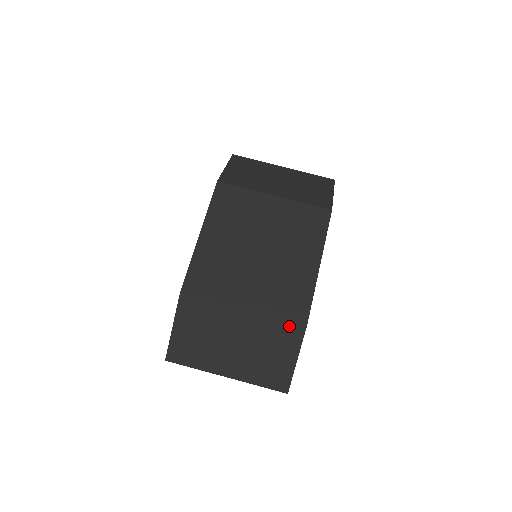
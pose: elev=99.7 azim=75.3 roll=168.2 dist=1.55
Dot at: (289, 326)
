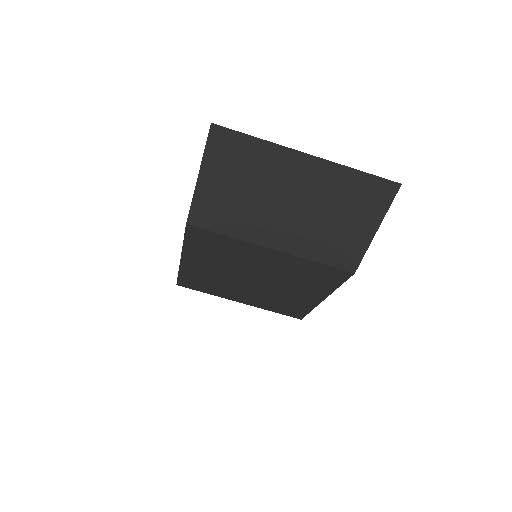
Dot at: occluded
